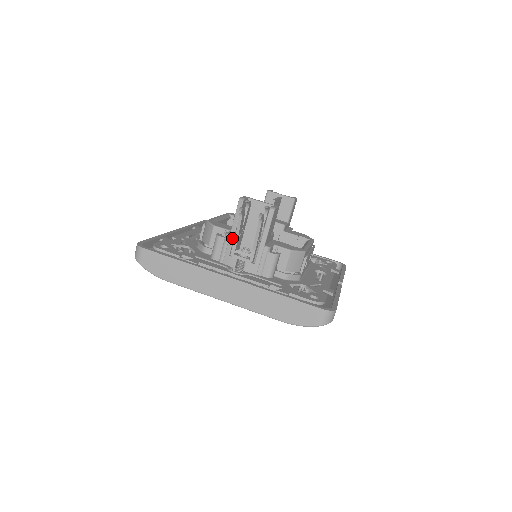
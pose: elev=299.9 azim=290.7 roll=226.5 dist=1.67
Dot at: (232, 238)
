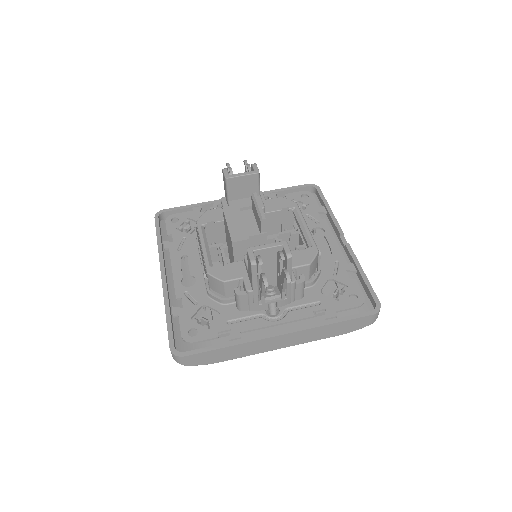
Dot at: (257, 293)
